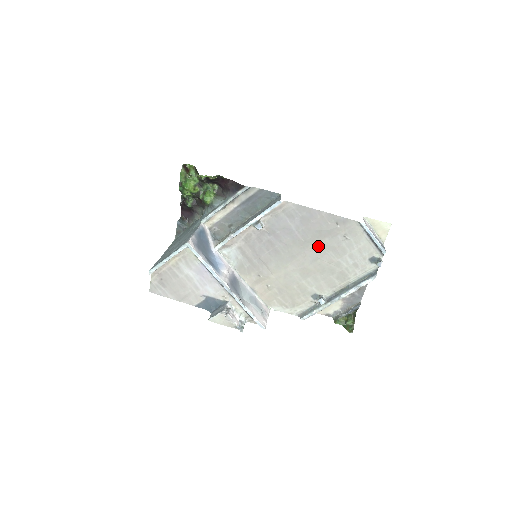
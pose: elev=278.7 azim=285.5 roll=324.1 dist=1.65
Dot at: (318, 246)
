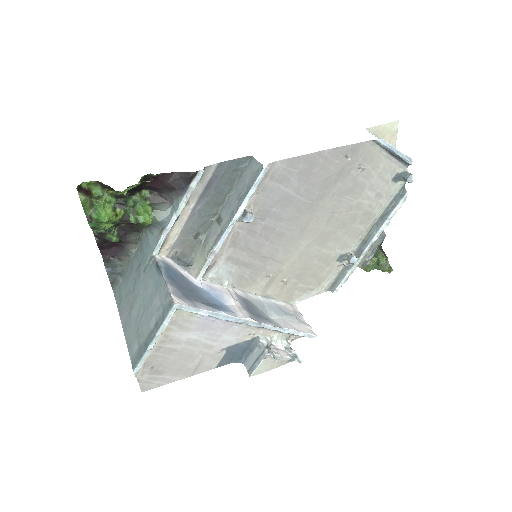
Dot at: (330, 198)
